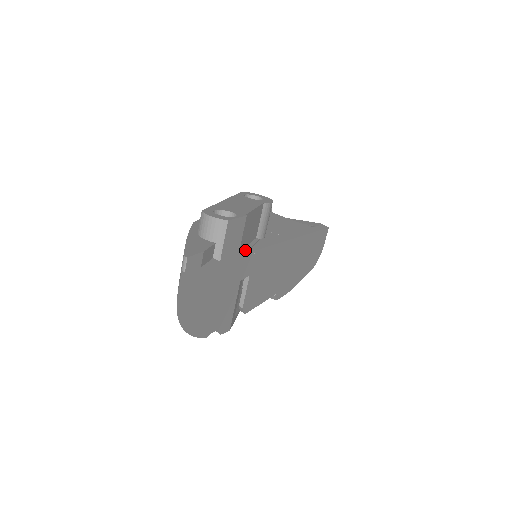
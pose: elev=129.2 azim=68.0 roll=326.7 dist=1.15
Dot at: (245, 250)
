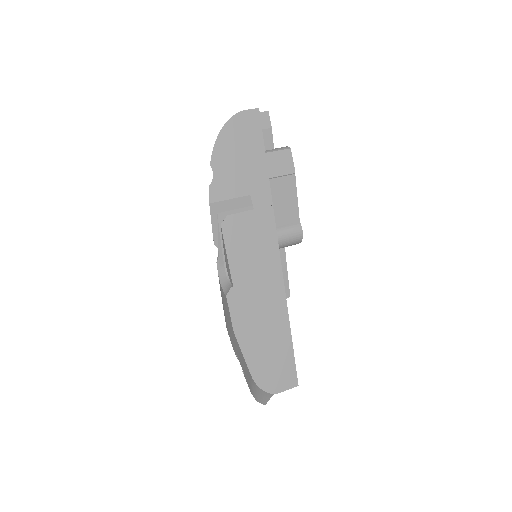
Dot at: (271, 194)
